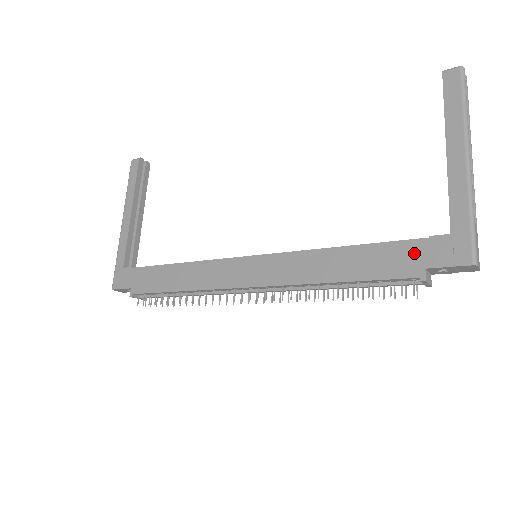
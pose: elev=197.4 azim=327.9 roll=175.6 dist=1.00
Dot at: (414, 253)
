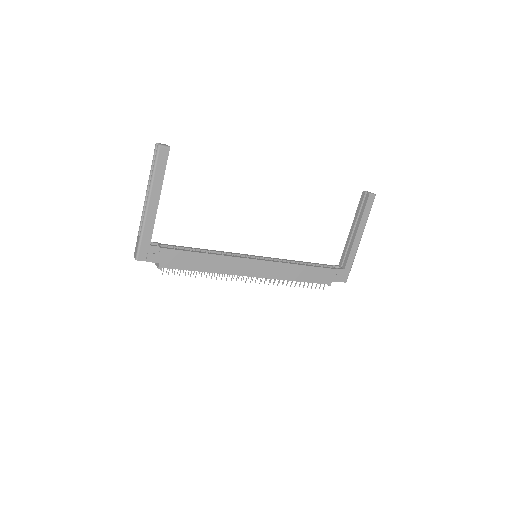
Dot at: (331, 275)
